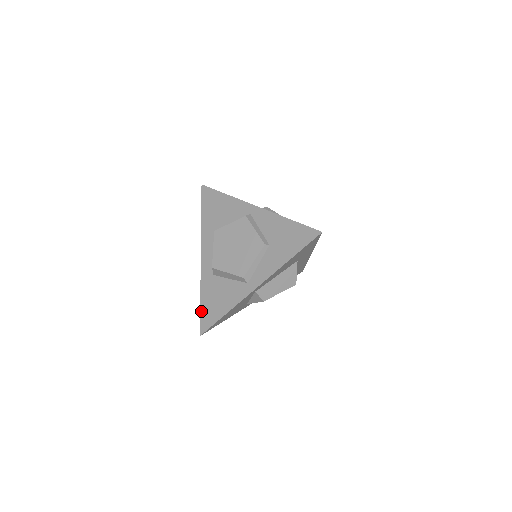
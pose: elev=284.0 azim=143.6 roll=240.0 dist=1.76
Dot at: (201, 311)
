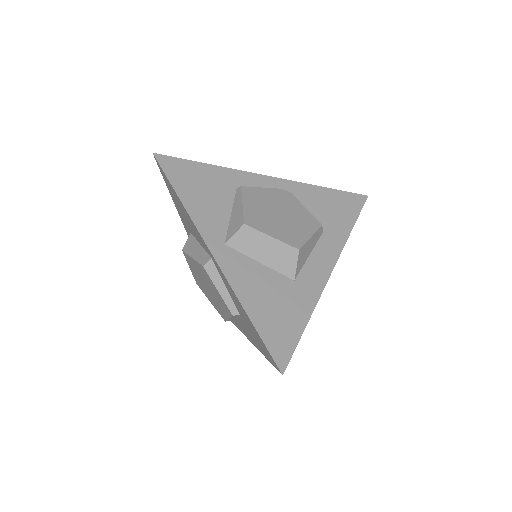
Dot at: occluded
